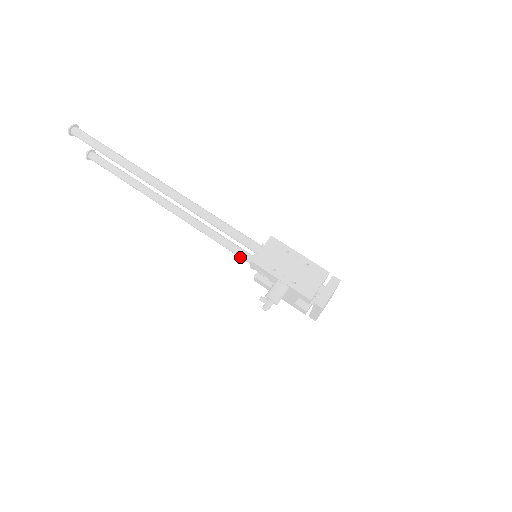
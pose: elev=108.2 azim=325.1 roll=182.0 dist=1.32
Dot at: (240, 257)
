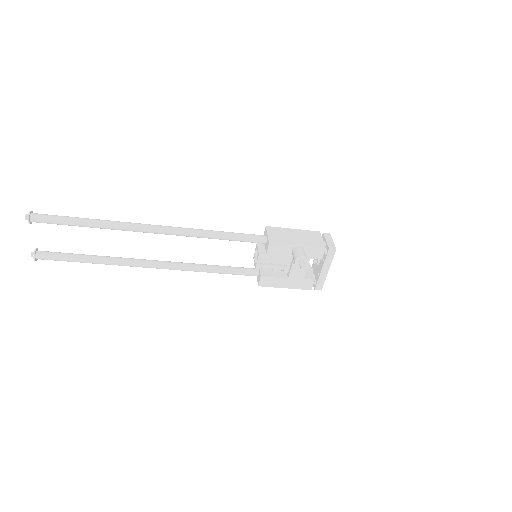
Dot at: (237, 273)
